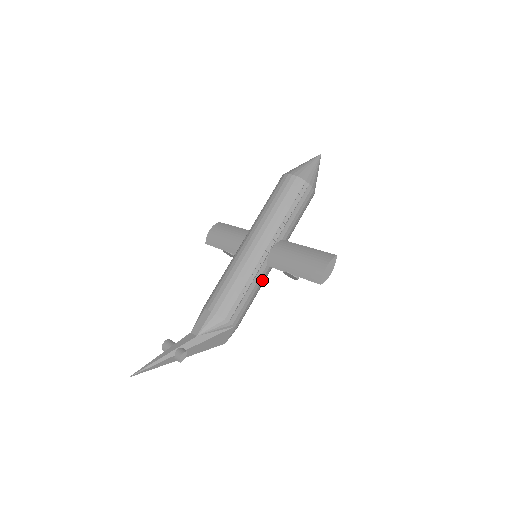
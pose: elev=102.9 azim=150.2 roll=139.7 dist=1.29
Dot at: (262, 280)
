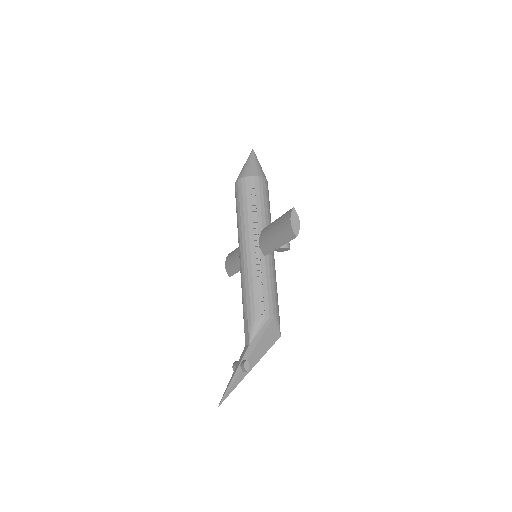
Dot at: (270, 269)
